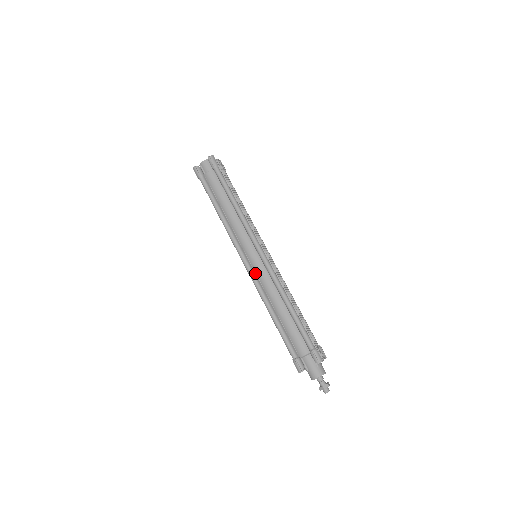
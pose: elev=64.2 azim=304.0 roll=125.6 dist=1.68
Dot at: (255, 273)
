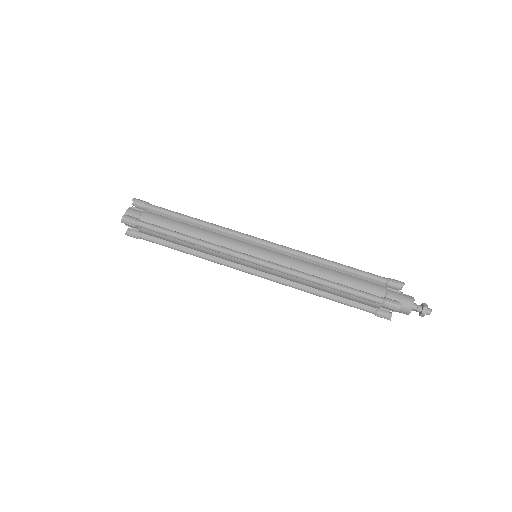
Dot at: (273, 263)
